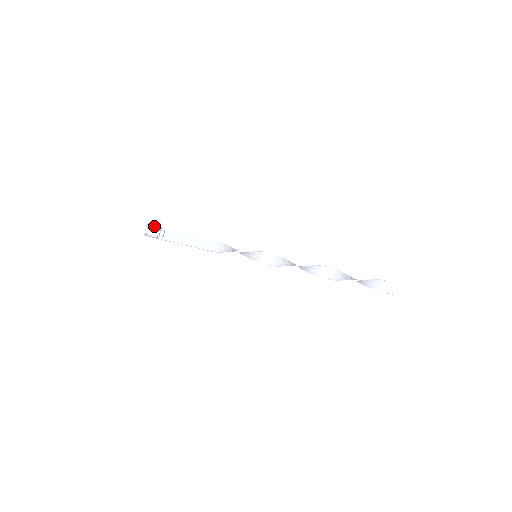
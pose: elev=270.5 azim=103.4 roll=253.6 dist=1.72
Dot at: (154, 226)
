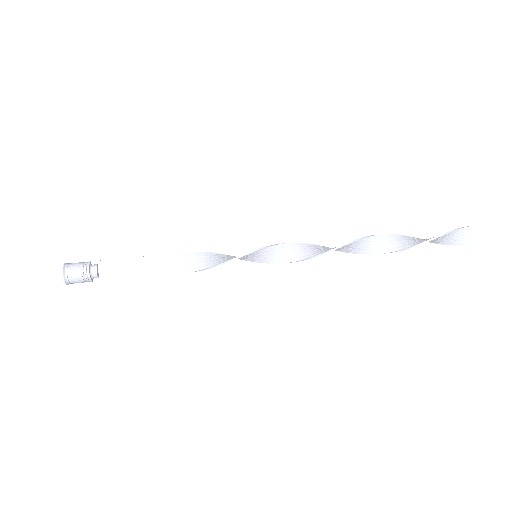
Dot at: (76, 266)
